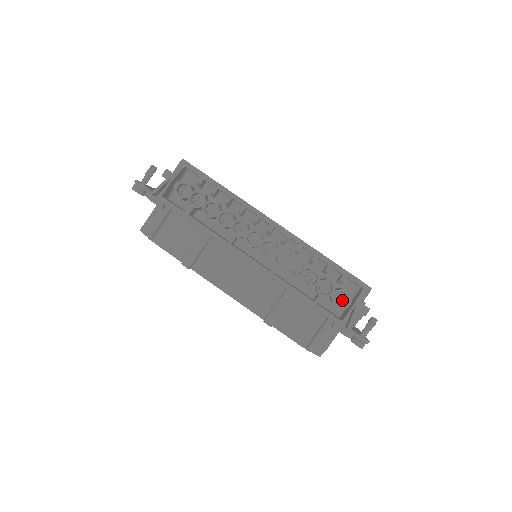
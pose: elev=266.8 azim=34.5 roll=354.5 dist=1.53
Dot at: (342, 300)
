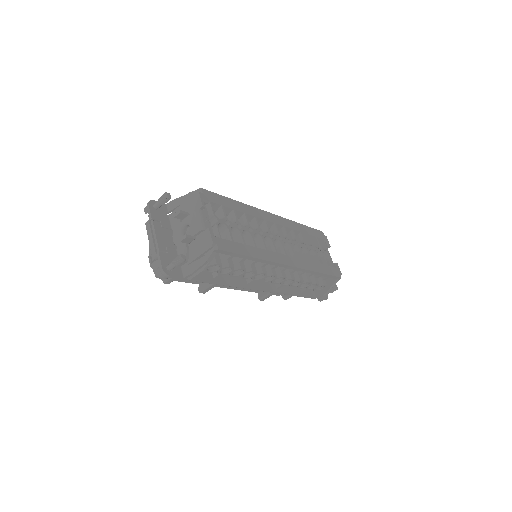
Dot at: occluded
